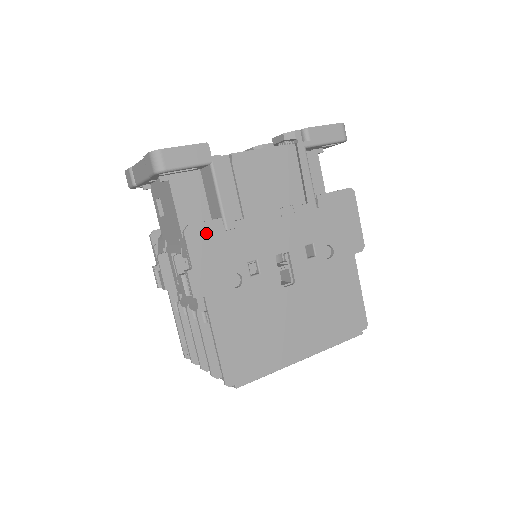
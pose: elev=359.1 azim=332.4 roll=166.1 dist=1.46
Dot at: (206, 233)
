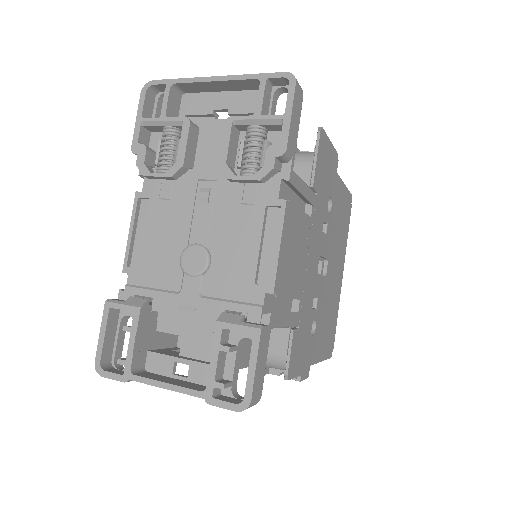
Dot at: (294, 353)
